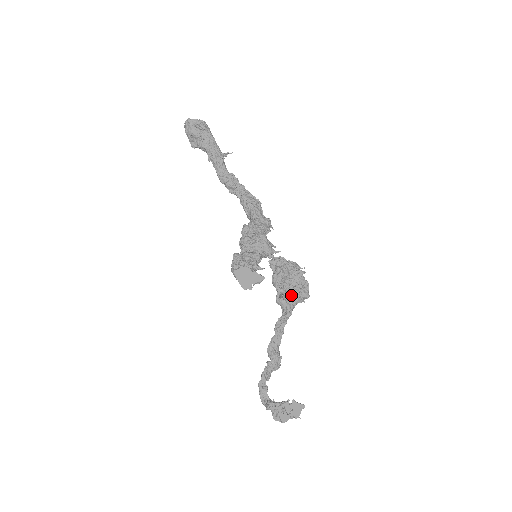
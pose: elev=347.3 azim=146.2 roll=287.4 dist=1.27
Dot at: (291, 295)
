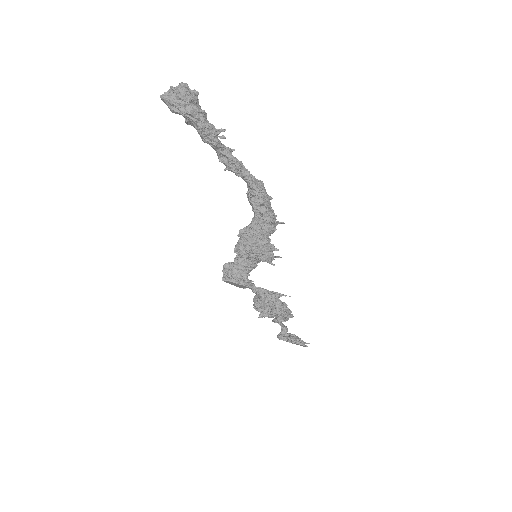
Dot at: occluded
